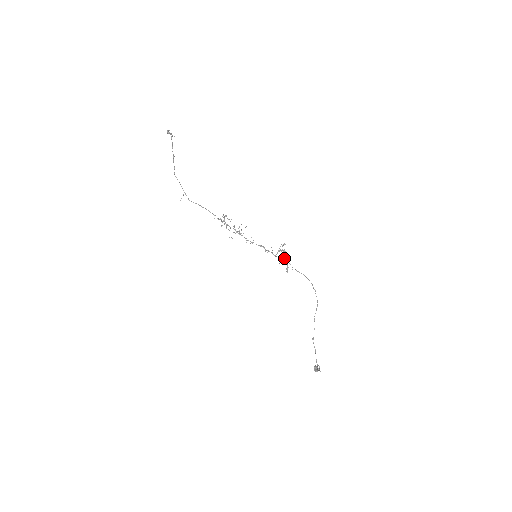
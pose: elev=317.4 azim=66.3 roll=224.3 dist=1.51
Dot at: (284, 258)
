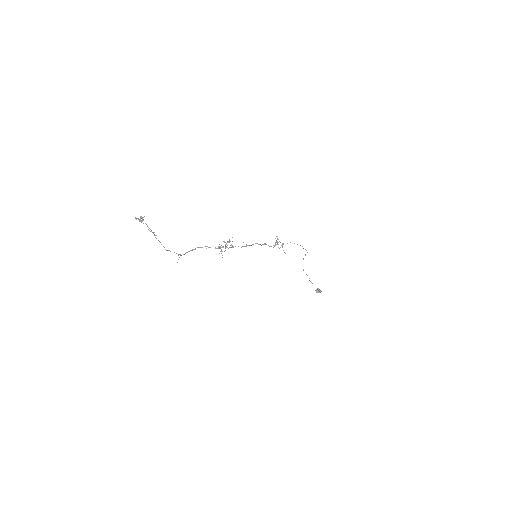
Dot at: (277, 243)
